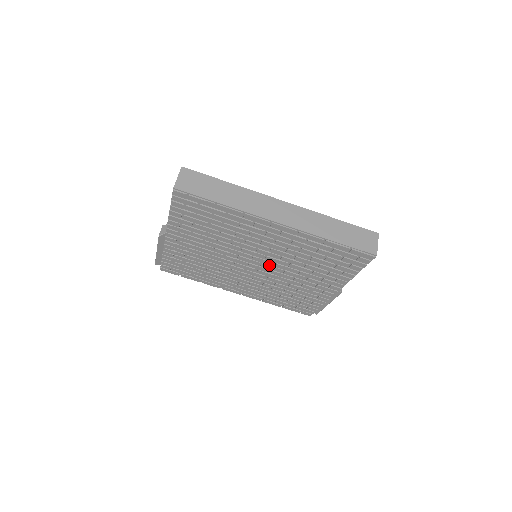
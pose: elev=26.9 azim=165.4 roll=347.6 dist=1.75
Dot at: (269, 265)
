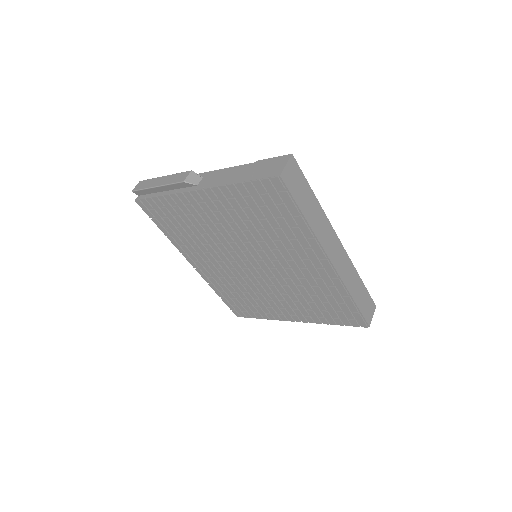
Dot at: (266, 274)
